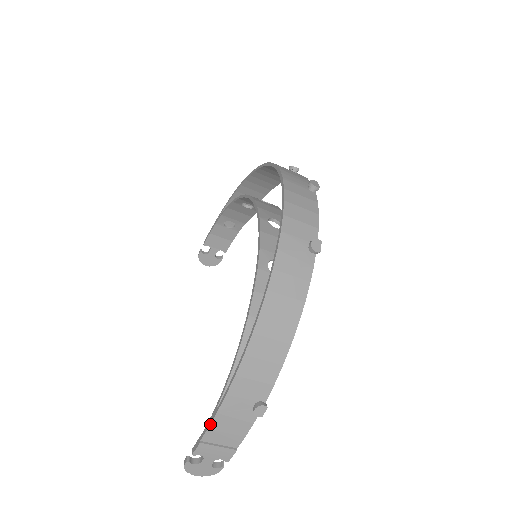
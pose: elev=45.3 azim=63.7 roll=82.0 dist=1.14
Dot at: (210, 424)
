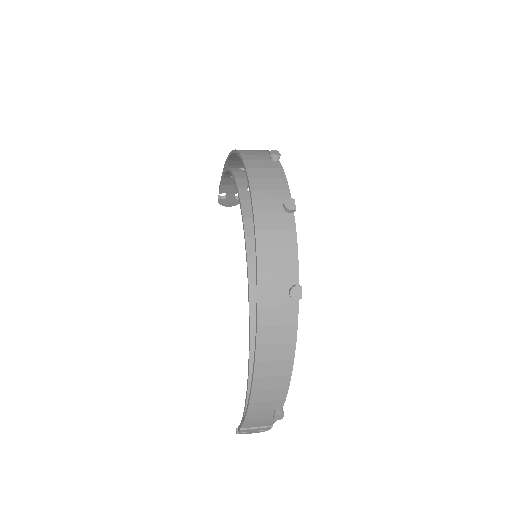
Dot at: (243, 423)
